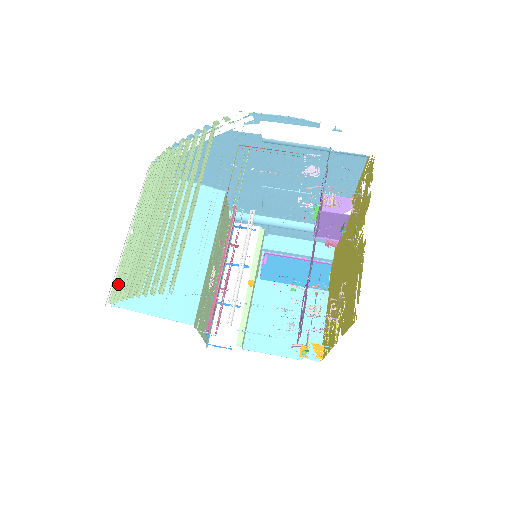
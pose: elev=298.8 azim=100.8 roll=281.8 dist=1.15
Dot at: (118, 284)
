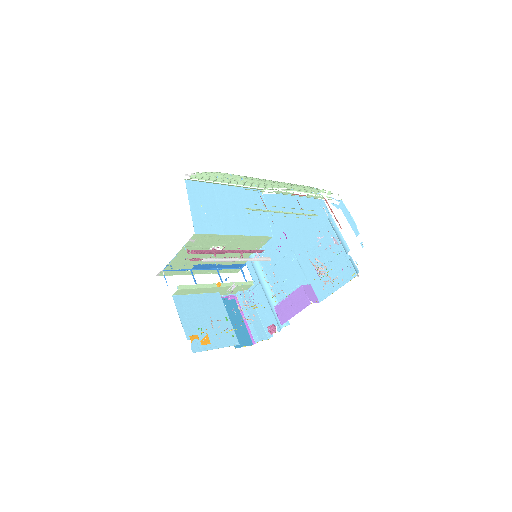
Dot at: occluded
